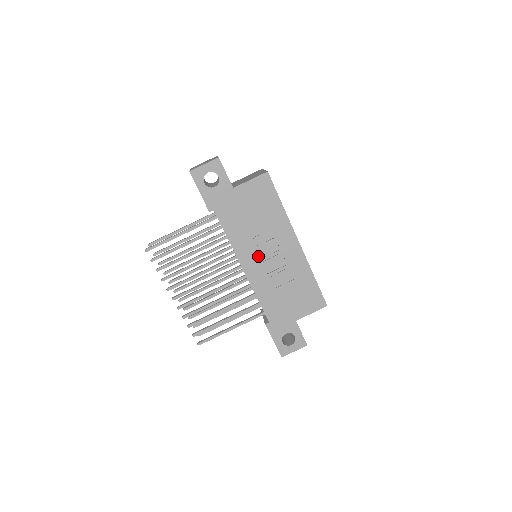
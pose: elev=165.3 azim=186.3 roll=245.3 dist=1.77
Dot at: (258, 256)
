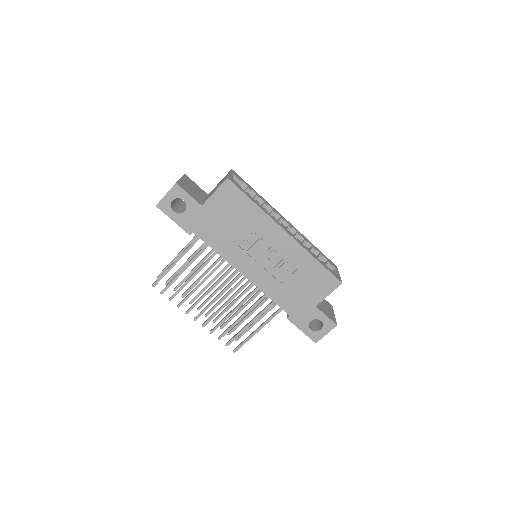
Dot at: (253, 259)
